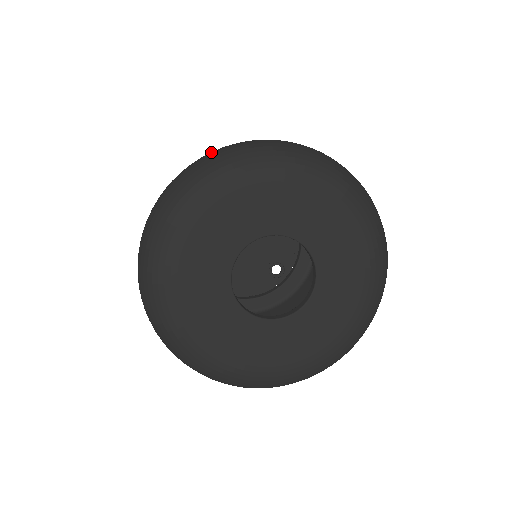
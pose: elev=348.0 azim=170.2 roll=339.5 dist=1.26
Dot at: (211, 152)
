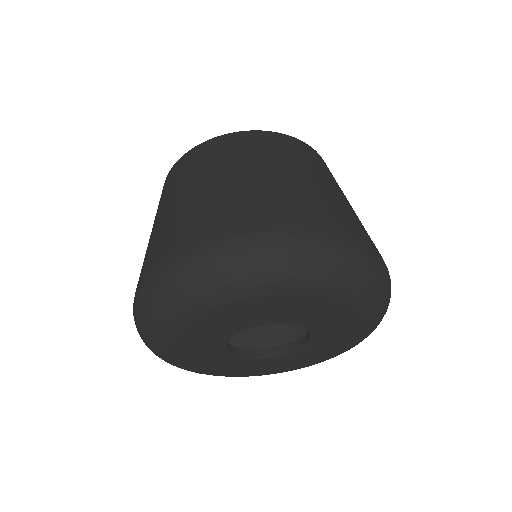
Dot at: (200, 252)
